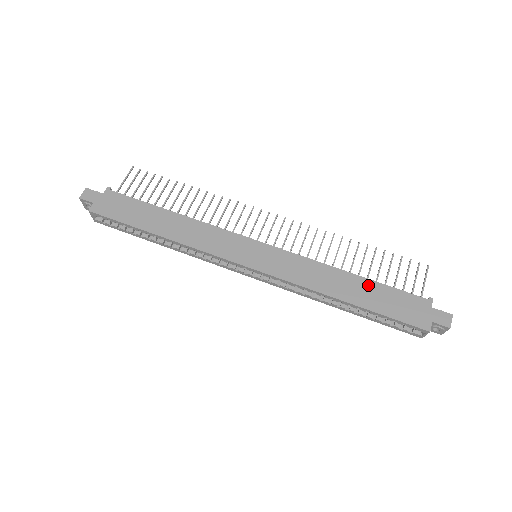
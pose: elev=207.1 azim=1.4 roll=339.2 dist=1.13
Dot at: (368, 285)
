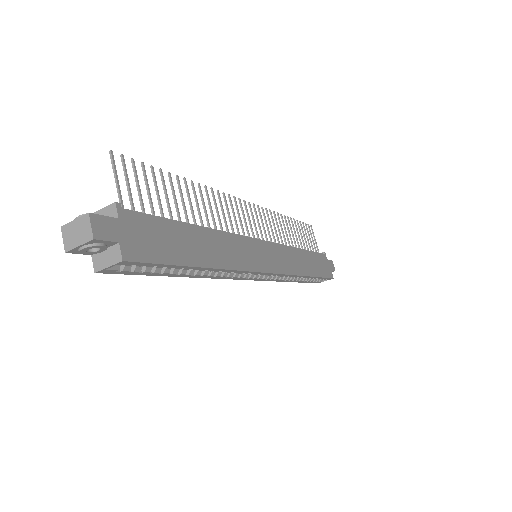
Dot at: (309, 256)
